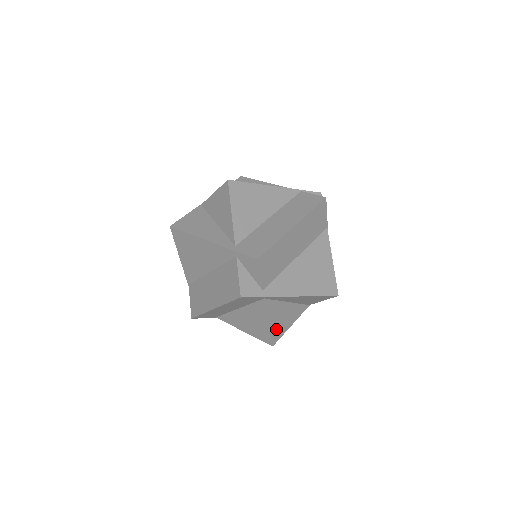
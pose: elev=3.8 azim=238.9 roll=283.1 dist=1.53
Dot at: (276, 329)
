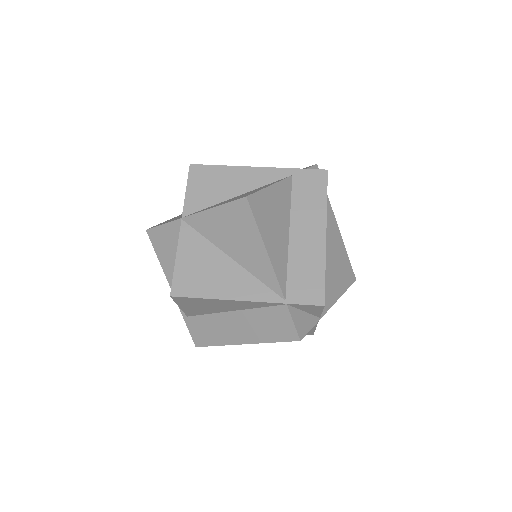
Dot at: occluded
